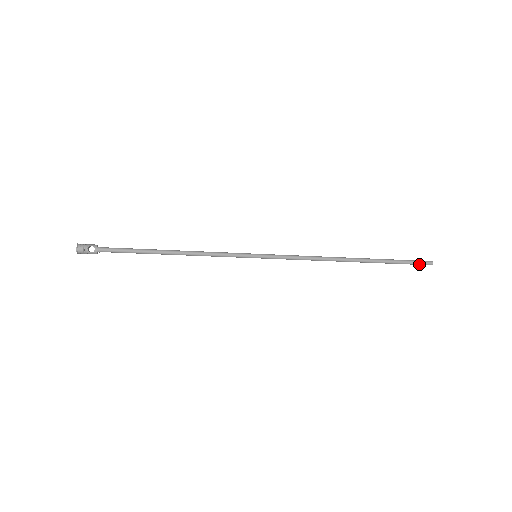
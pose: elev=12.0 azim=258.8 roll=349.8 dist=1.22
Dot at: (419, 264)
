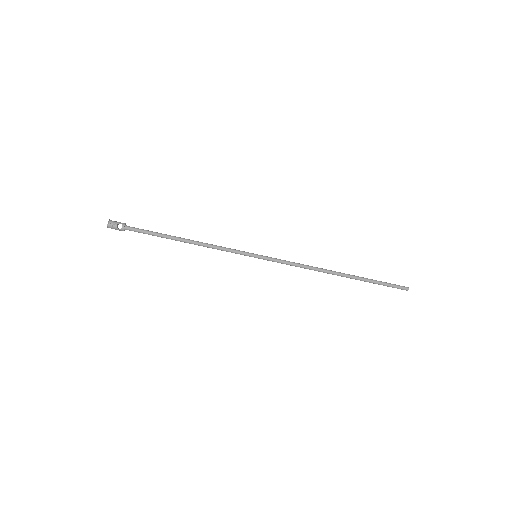
Dot at: occluded
